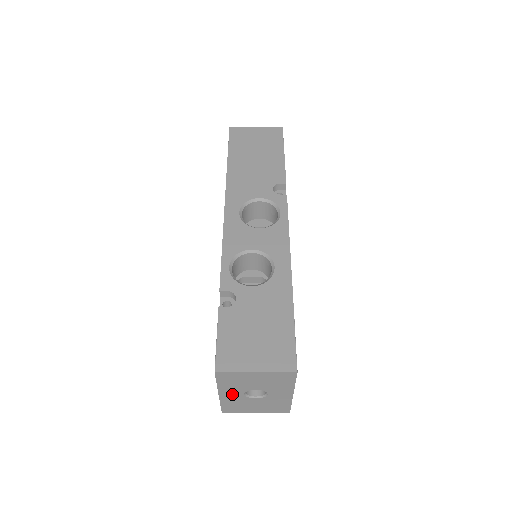
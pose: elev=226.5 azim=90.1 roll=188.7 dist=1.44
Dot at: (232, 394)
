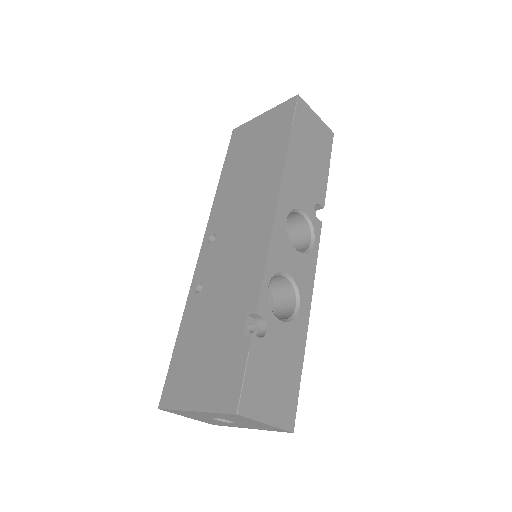
Dot at: (204, 414)
